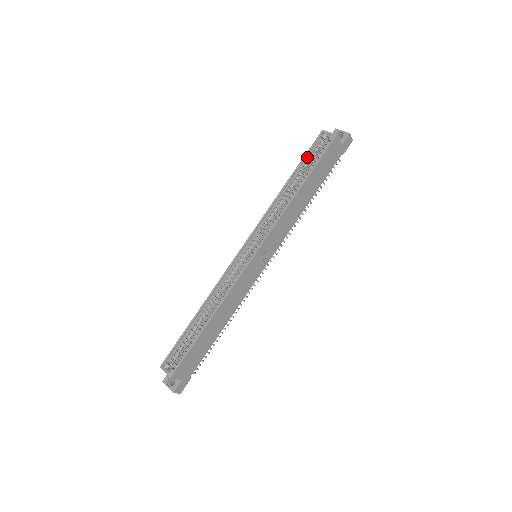
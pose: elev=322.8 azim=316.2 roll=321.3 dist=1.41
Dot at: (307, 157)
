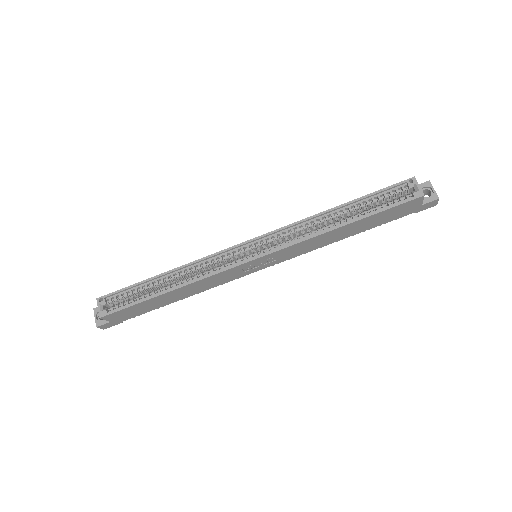
Dot at: (377, 194)
